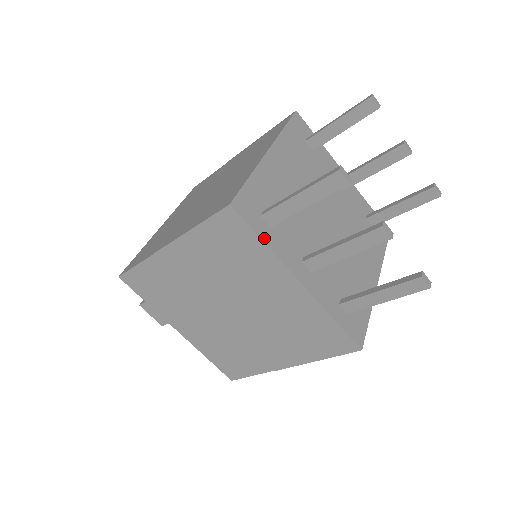
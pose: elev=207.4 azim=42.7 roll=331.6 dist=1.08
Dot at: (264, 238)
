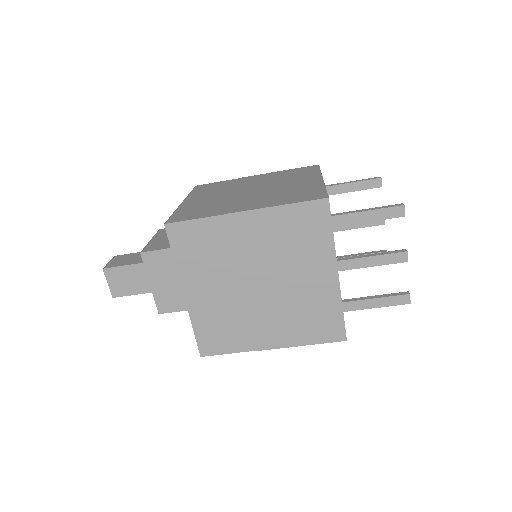
Dot at: occluded
